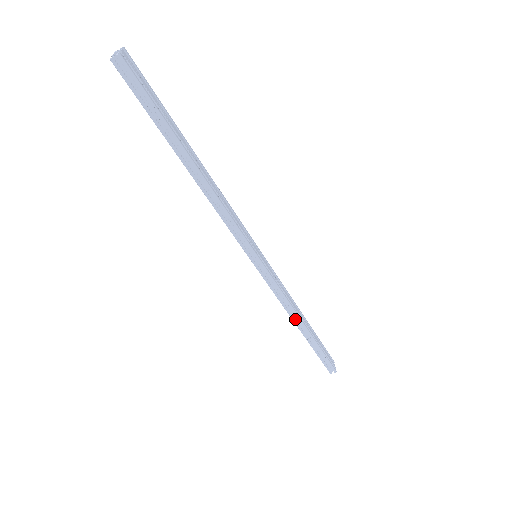
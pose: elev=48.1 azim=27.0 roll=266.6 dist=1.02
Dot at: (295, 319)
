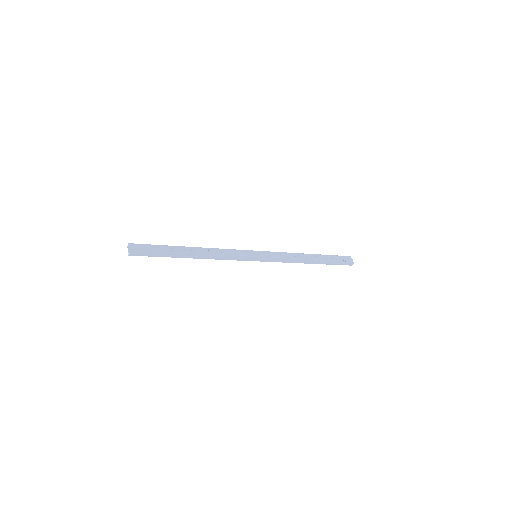
Dot at: (304, 262)
